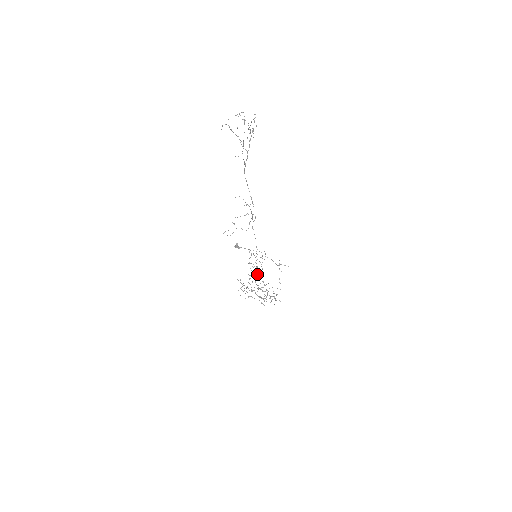
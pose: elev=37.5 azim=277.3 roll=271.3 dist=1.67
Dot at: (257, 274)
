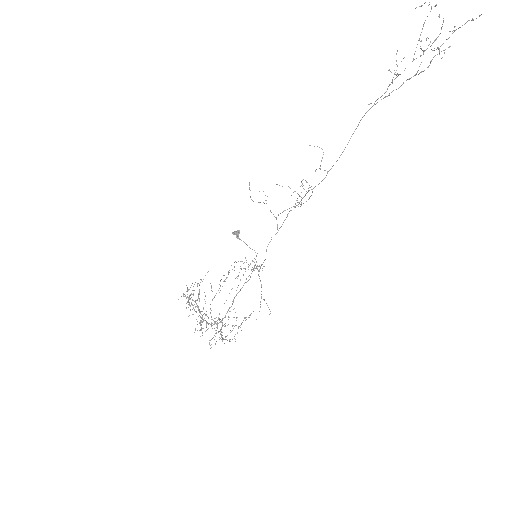
Dot at: occluded
